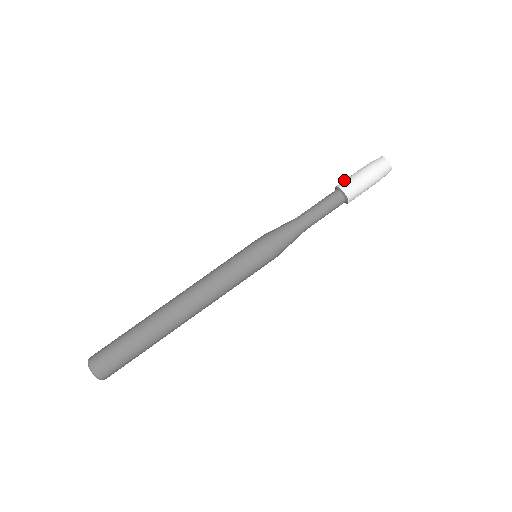
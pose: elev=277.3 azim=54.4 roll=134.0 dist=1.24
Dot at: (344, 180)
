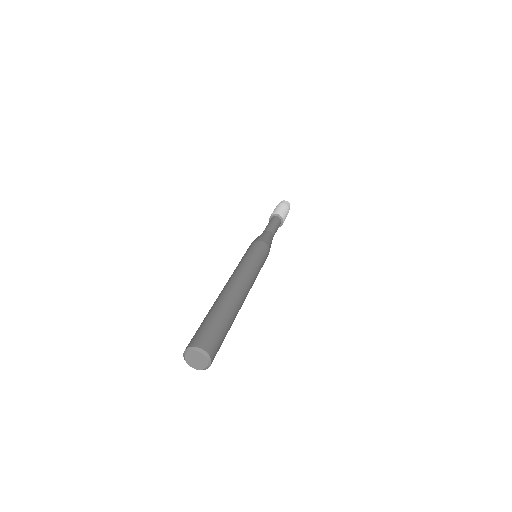
Dot at: (271, 214)
